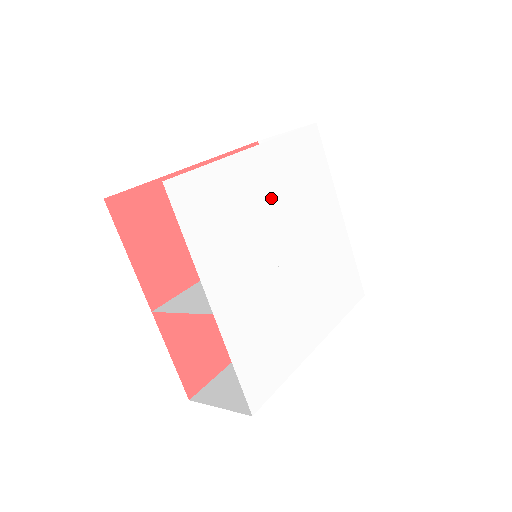
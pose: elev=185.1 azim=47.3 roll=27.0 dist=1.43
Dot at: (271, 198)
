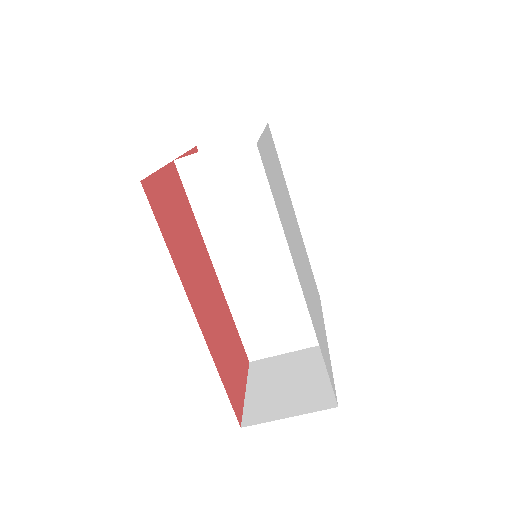
Dot at: occluded
